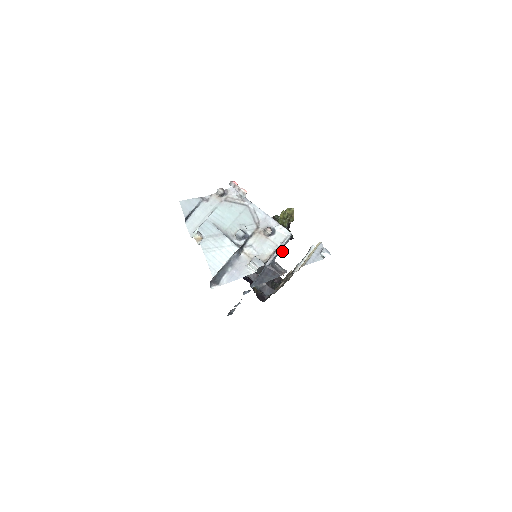
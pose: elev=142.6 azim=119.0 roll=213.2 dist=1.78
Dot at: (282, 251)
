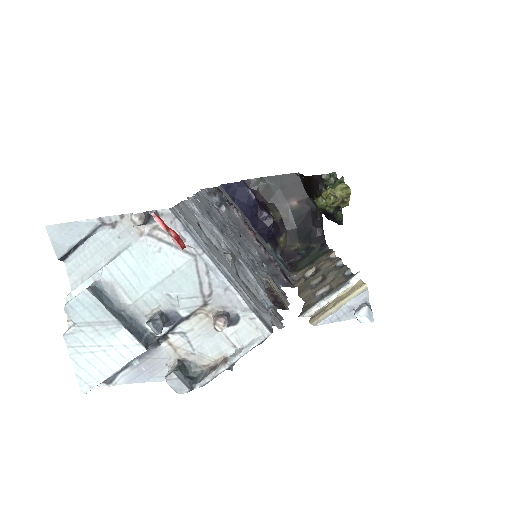
Dot at: occluded
